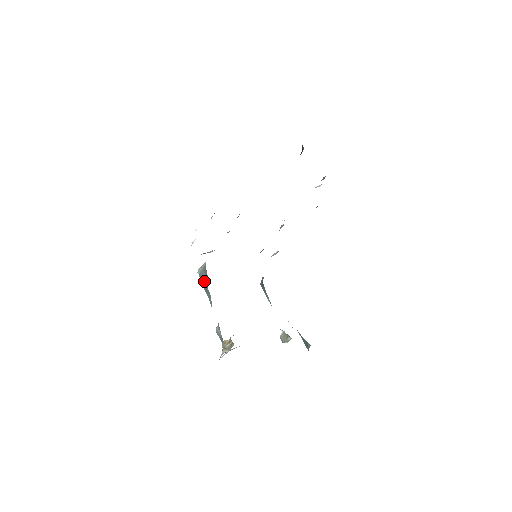
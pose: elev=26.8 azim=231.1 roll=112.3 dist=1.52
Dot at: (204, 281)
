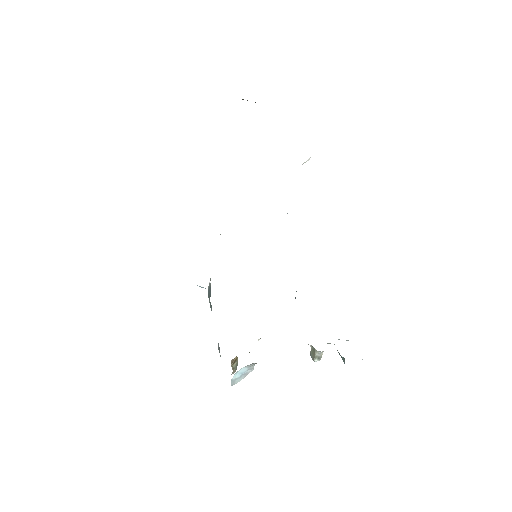
Dot at: (209, 296)
